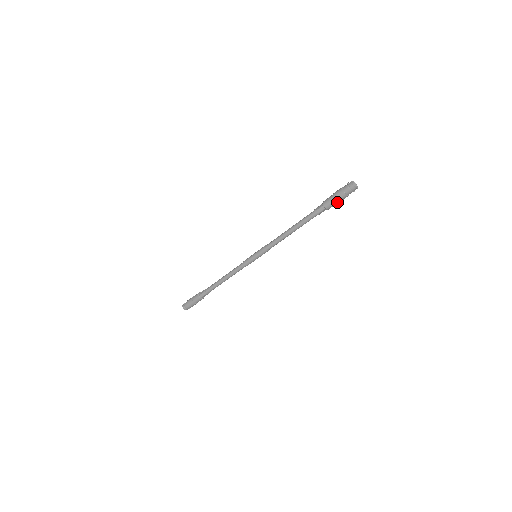
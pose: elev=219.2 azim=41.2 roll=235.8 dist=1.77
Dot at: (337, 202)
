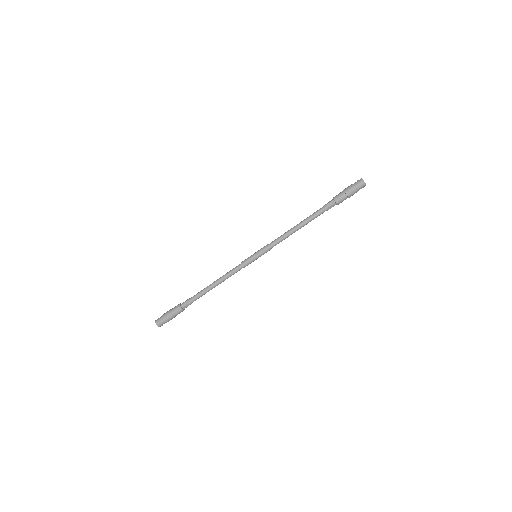
Dot at: (347, 196)
